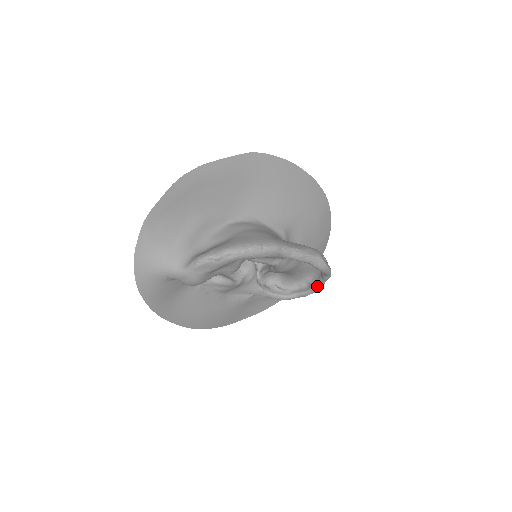
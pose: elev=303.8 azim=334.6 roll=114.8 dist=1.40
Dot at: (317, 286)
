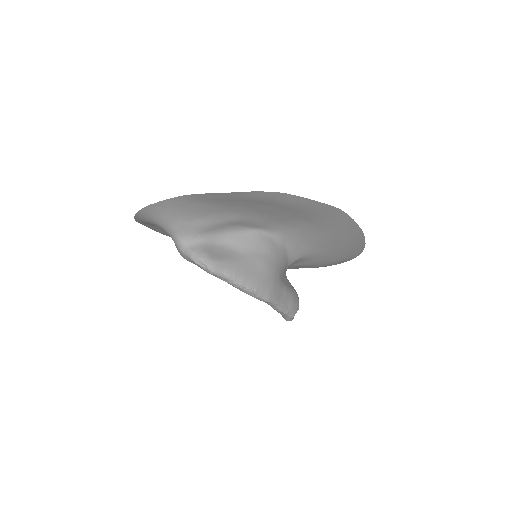
Dot at: occluded
